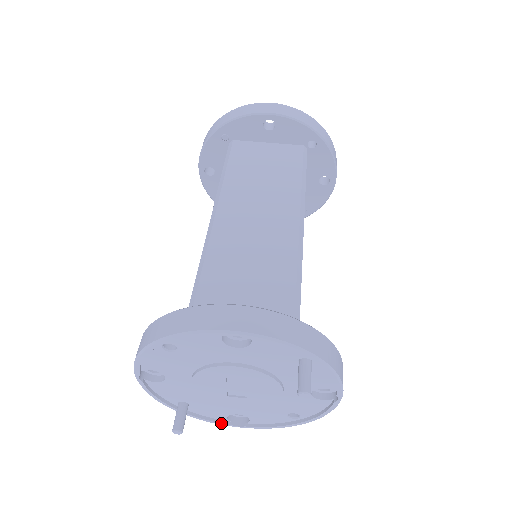
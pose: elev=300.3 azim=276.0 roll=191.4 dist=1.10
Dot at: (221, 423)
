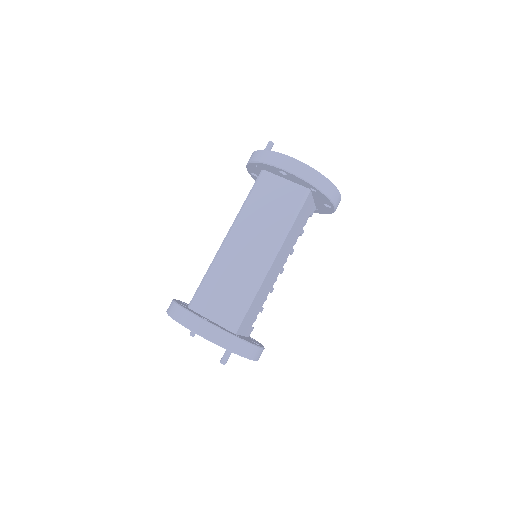
Dot at: occluded
